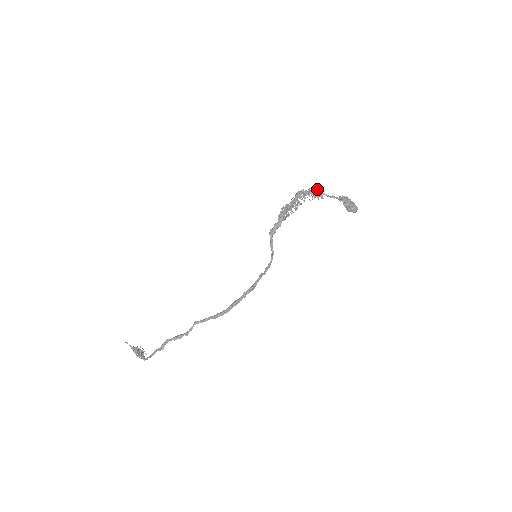
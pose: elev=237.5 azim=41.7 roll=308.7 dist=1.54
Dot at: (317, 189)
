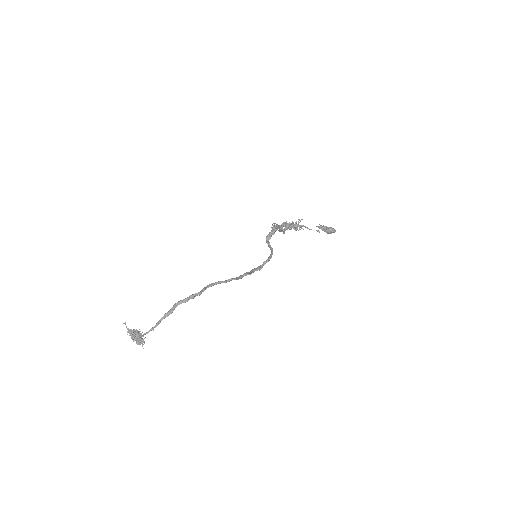
Dot at: (298, 221)
